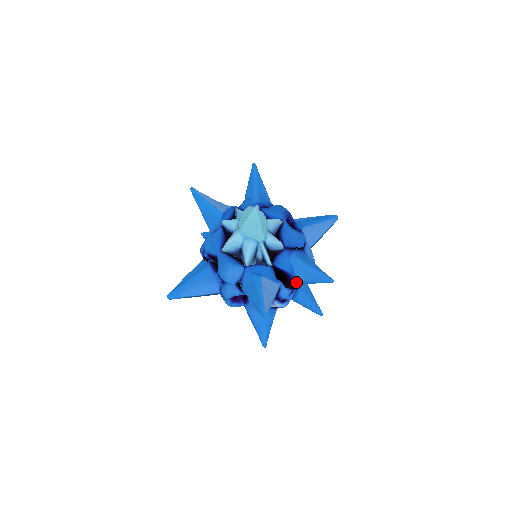
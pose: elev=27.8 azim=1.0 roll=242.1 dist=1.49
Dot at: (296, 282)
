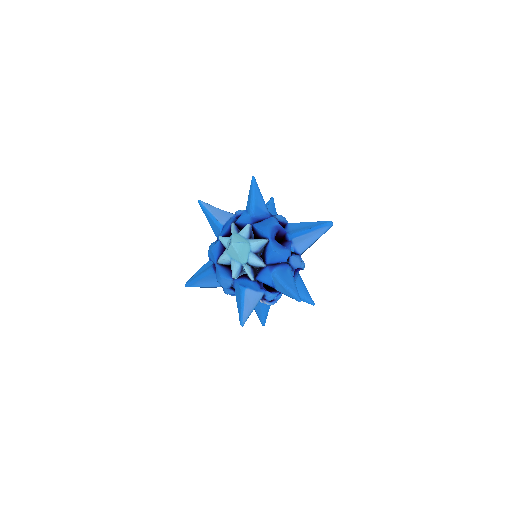
Dot at: occluded
